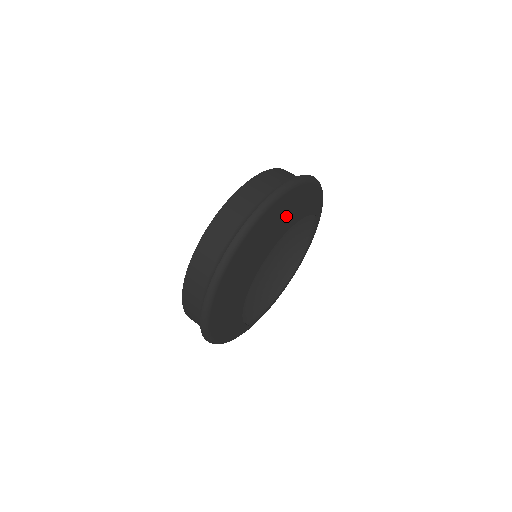
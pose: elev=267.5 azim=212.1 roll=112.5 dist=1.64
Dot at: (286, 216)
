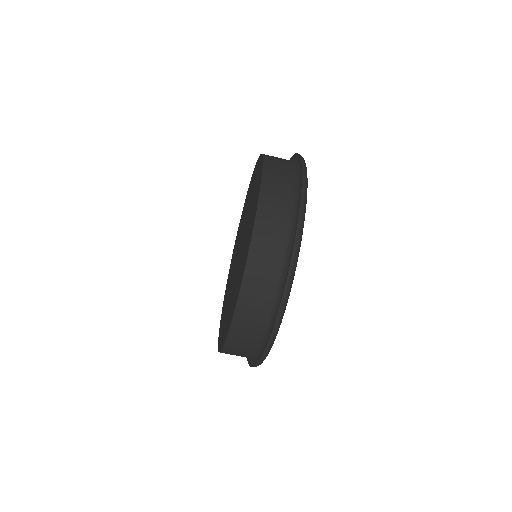
Dot at: occluded
